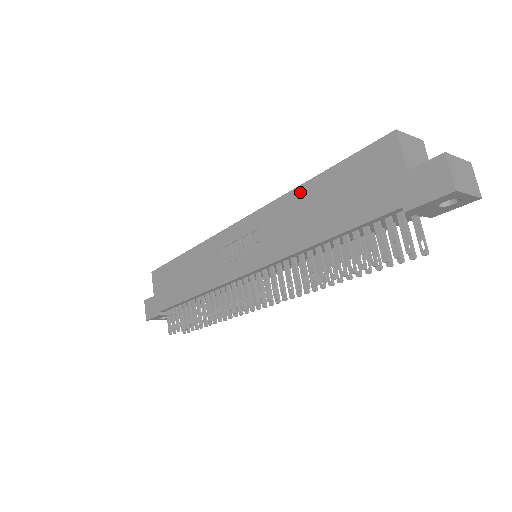
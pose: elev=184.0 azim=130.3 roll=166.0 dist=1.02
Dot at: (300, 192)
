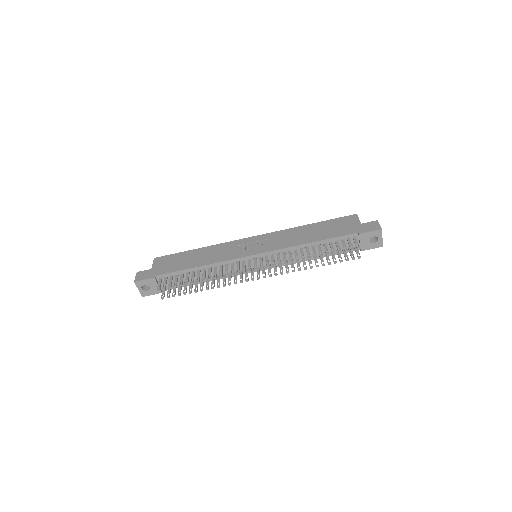
Dot at: (303, 227)
